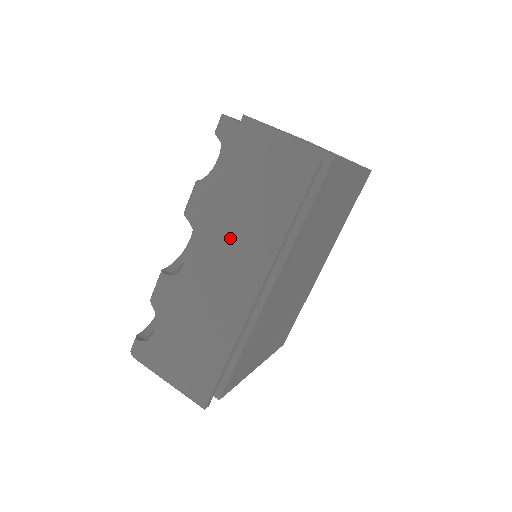
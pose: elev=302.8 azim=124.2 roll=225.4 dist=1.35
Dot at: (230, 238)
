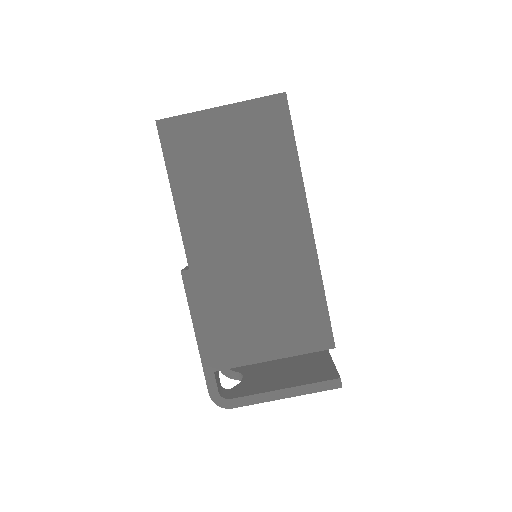
Dot at: occluded
